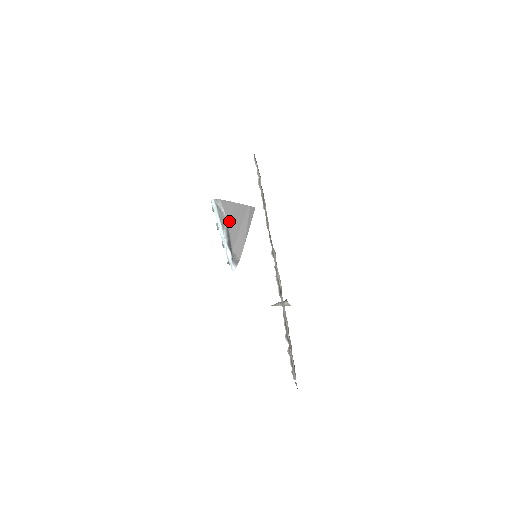
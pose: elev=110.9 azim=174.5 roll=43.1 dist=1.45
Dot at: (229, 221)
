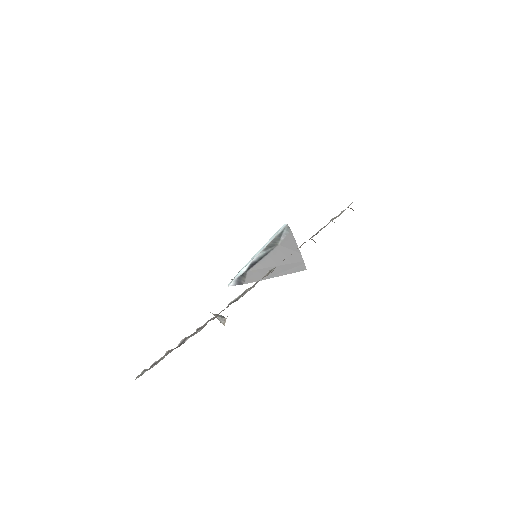
Dot at: (276, 250)
